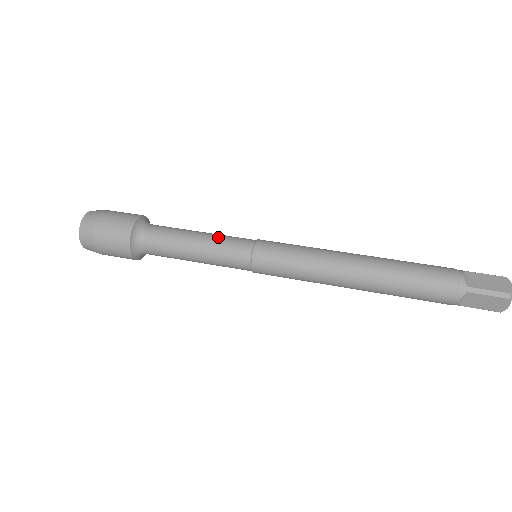
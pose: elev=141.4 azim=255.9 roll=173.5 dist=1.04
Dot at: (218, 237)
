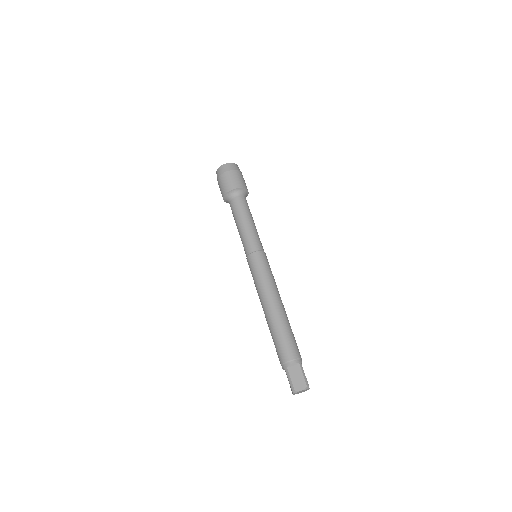
Dot at: (250, 232)
